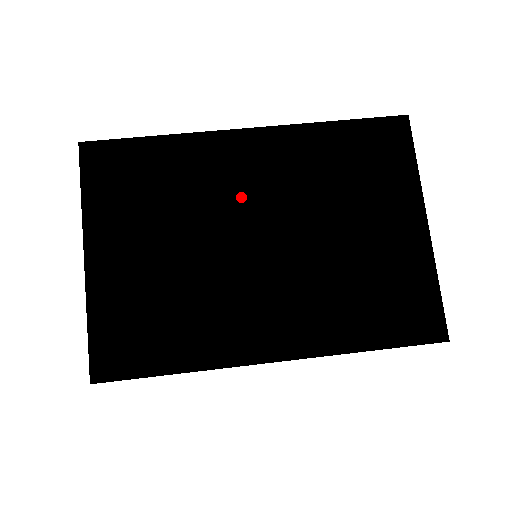
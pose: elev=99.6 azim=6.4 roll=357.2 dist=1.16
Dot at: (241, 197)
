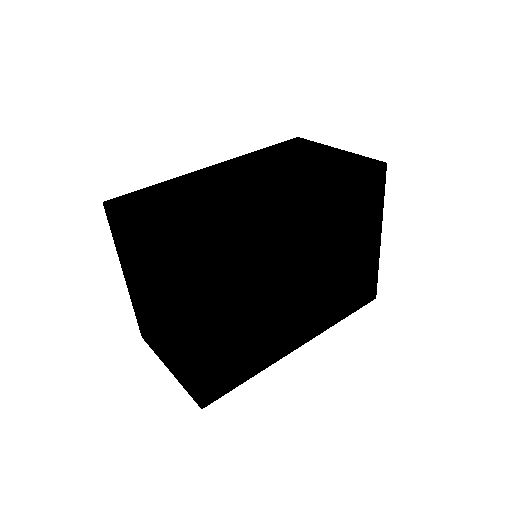
Dot at: (288, 258)
